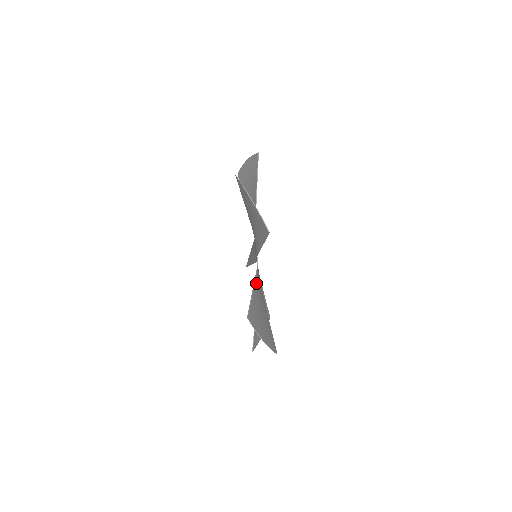
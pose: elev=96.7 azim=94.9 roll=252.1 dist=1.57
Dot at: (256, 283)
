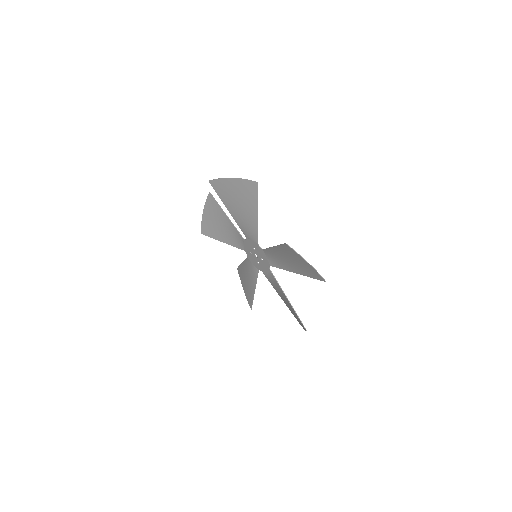
Dot at: (272, 250)
